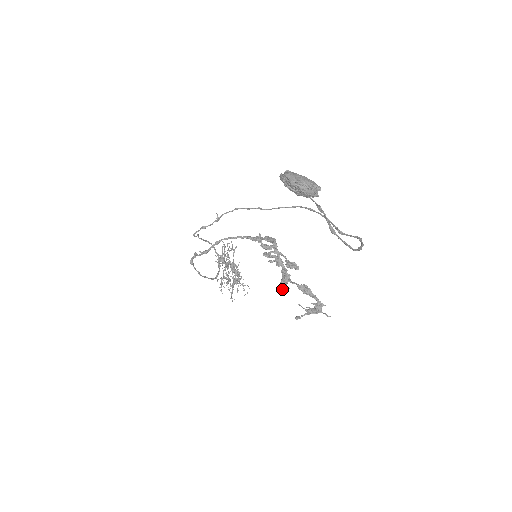
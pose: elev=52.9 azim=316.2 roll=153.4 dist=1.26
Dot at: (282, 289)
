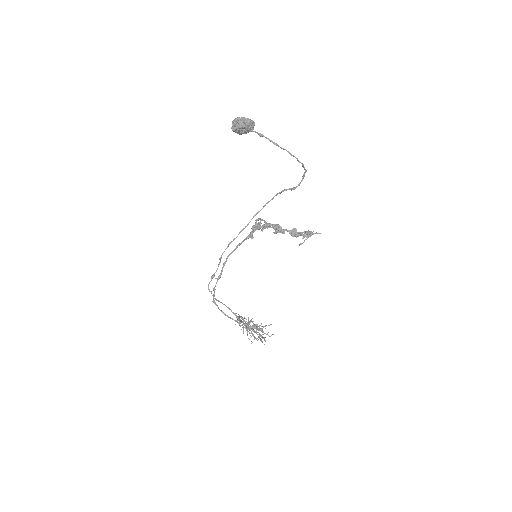
Dot at: occluded
